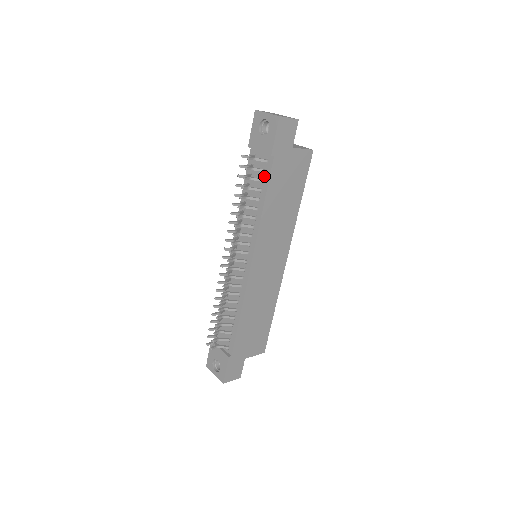
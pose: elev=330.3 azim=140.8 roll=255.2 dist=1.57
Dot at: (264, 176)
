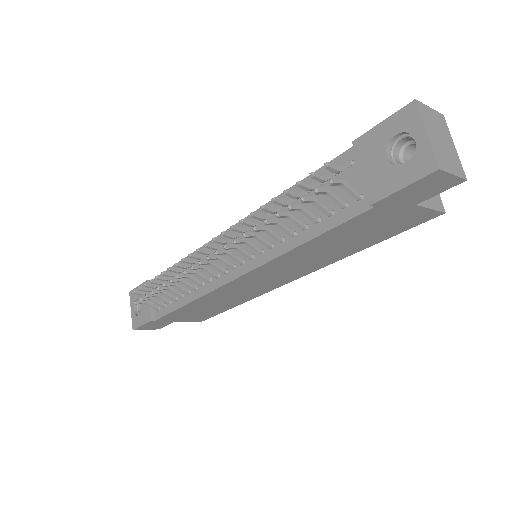
Dot at: (337, 211)
